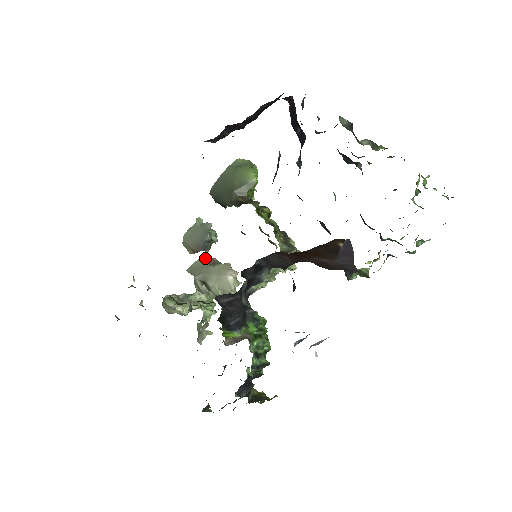
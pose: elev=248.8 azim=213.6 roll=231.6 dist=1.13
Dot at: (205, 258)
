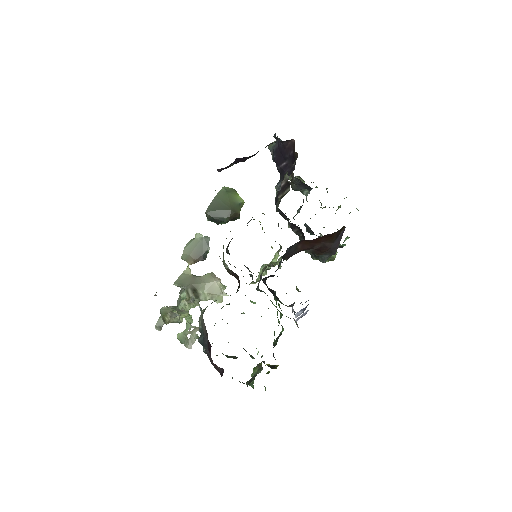
Dot at: (189, 271)
